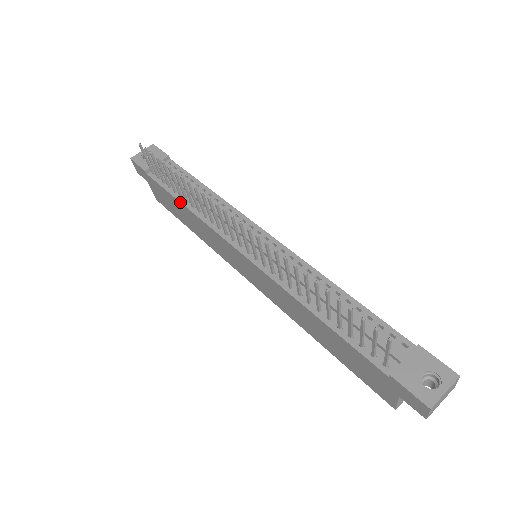
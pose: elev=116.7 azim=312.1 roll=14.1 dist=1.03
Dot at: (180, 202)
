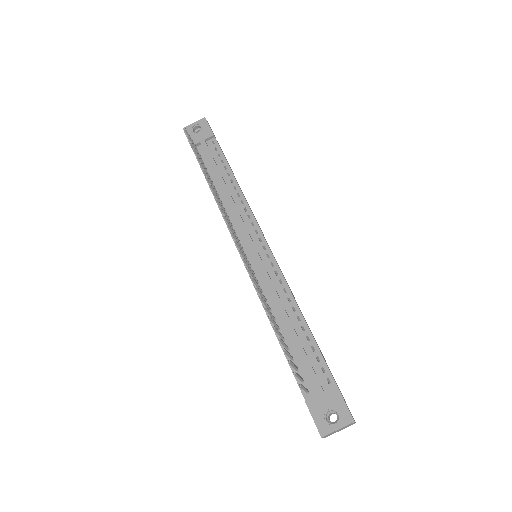
Dot at: (210, 188)
